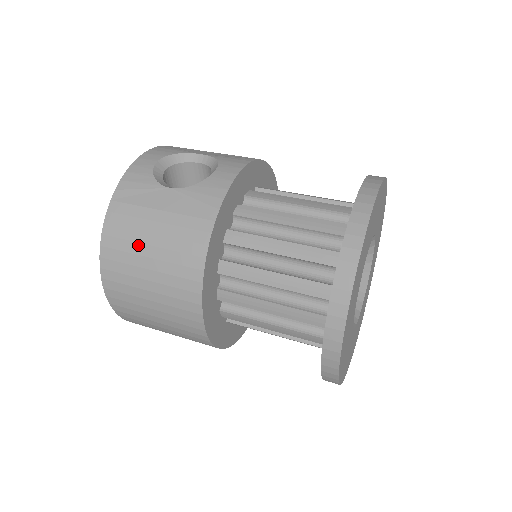
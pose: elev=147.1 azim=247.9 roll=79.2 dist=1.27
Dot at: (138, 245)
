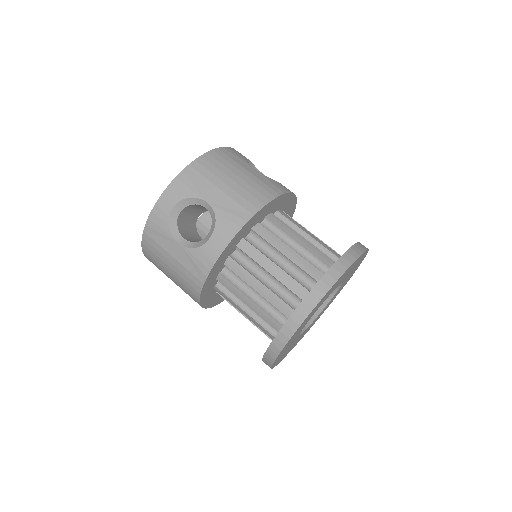
Dot at: (163, 267)
